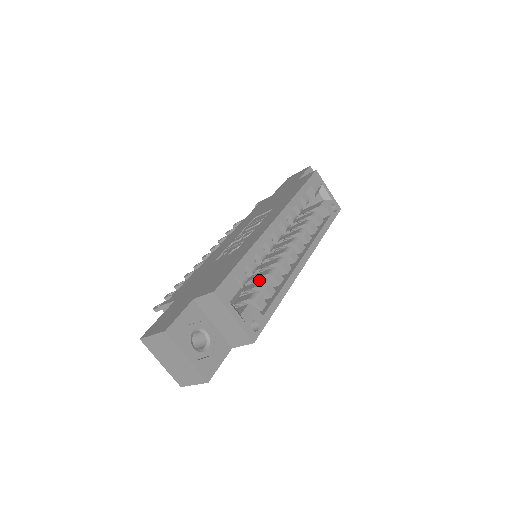
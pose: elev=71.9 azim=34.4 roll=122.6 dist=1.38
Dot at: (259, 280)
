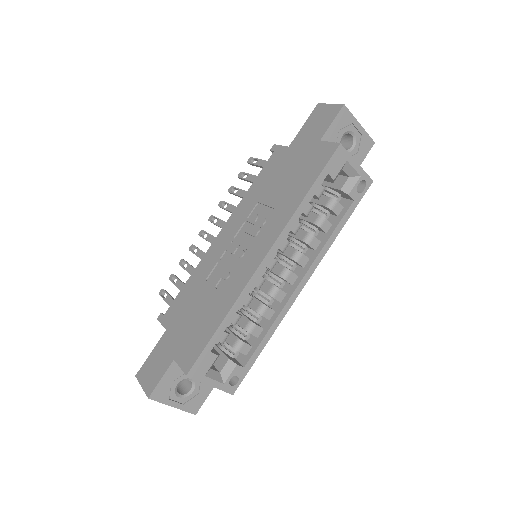
Dot at: (249, 311)
